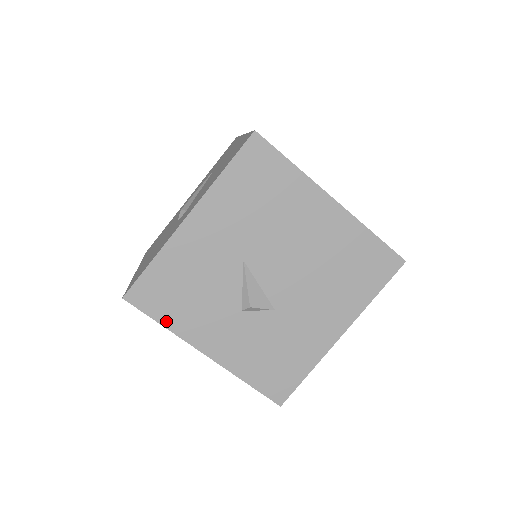
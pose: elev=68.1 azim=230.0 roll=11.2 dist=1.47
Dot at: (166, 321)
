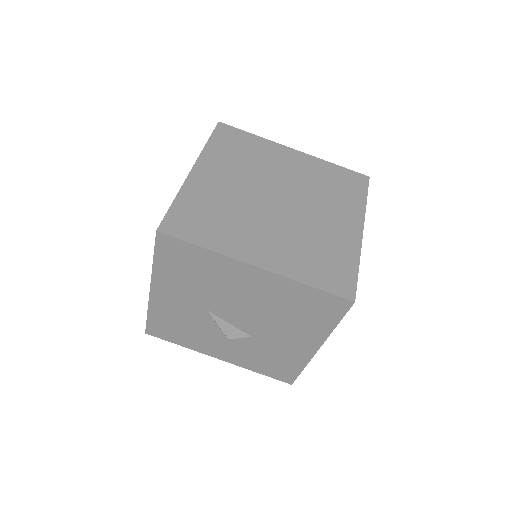
Dot at: (180, 343)
